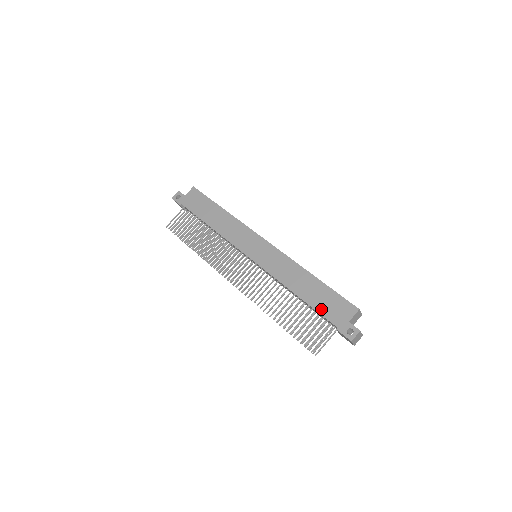
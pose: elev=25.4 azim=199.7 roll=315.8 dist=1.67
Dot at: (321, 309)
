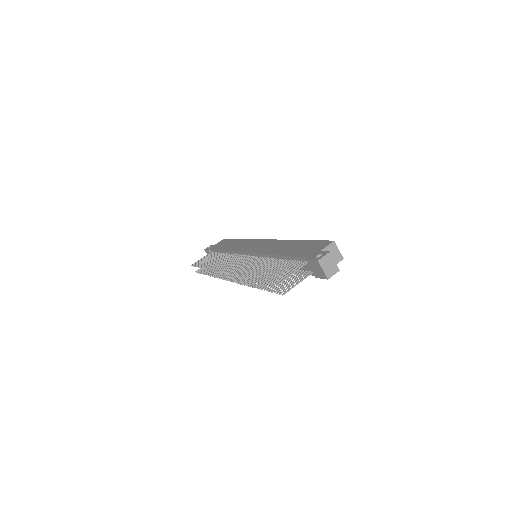
Dot at: (296, 254)
